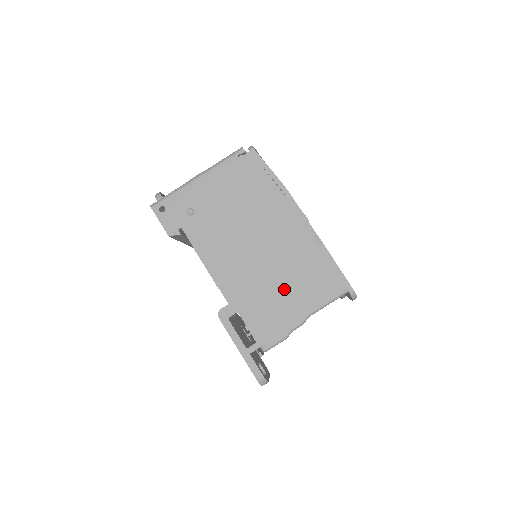
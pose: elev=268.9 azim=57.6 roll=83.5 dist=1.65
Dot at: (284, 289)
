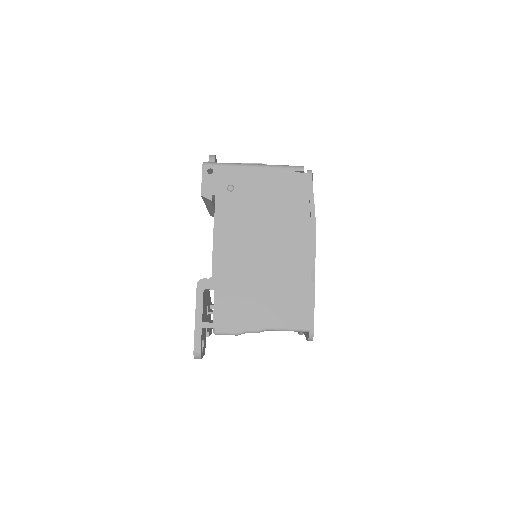
Dot at: (262, 296)
